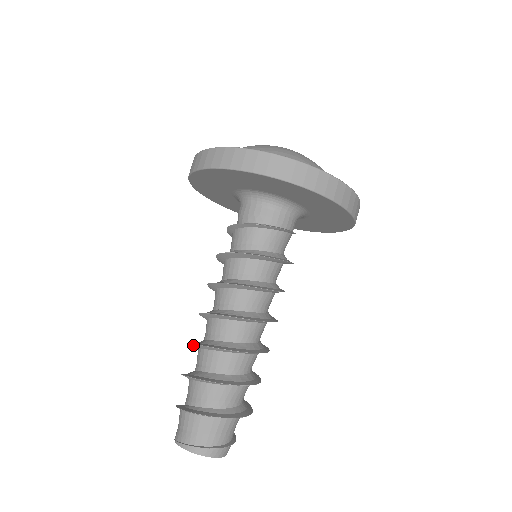
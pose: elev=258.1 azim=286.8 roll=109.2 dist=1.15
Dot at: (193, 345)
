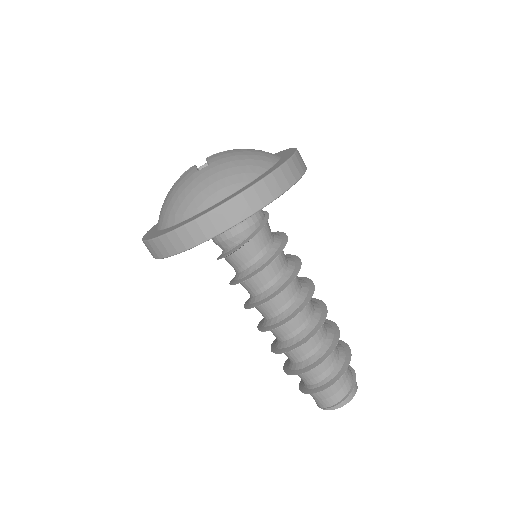
Dot at: (274, 351)
